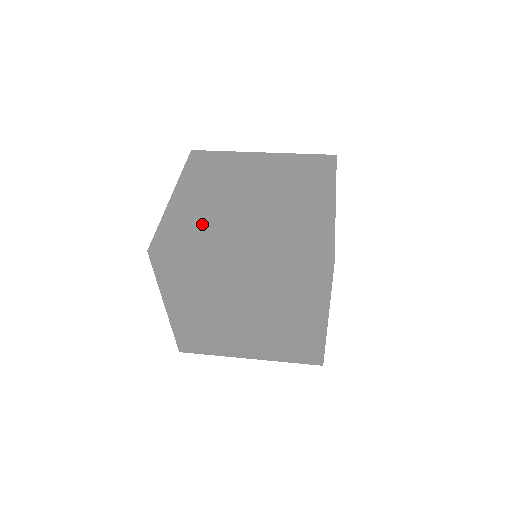
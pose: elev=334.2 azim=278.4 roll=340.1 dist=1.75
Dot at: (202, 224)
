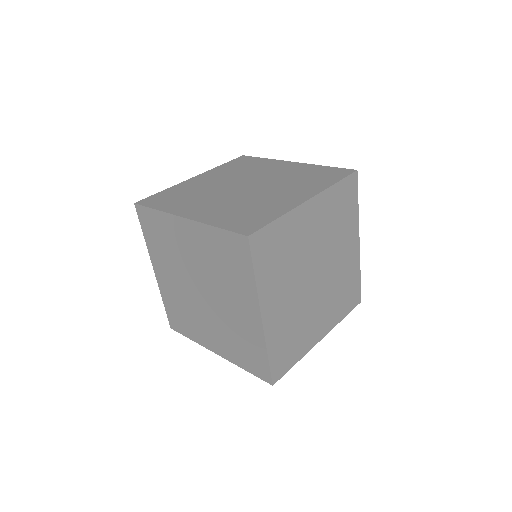
Dot at: (188, 195)
